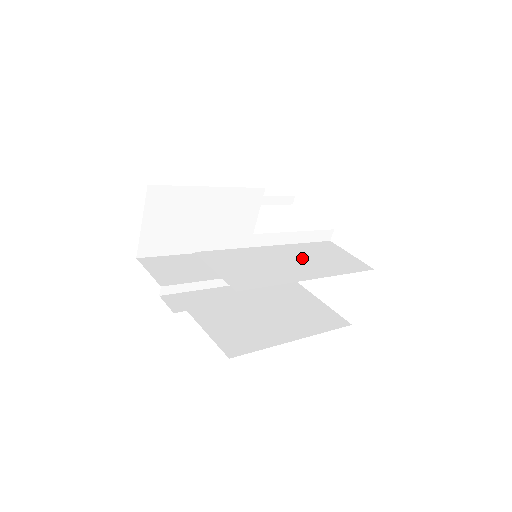
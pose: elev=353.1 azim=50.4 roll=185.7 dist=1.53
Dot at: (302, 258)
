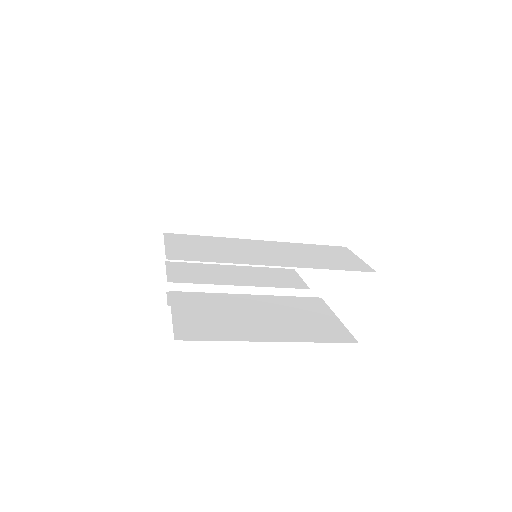
Dot at: (286, 252)
